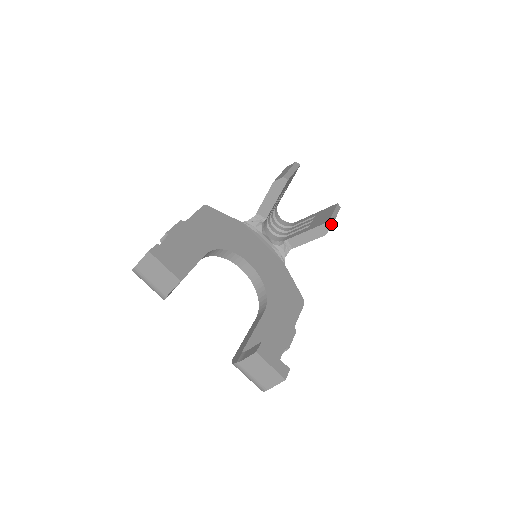
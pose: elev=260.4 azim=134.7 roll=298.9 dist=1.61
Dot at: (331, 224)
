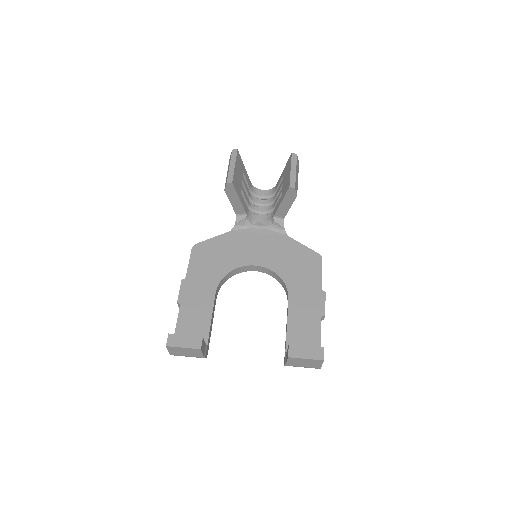
Dot at: (293, 186)
